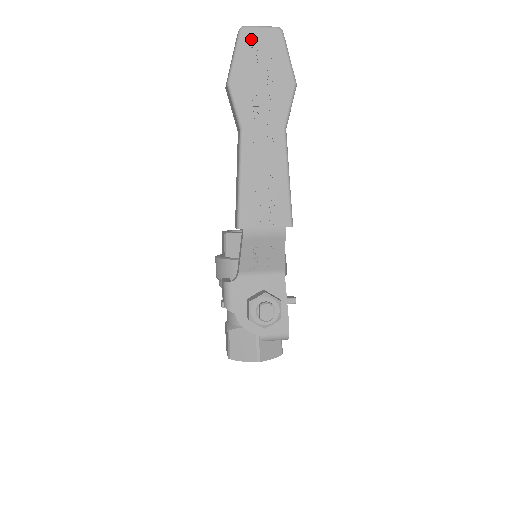
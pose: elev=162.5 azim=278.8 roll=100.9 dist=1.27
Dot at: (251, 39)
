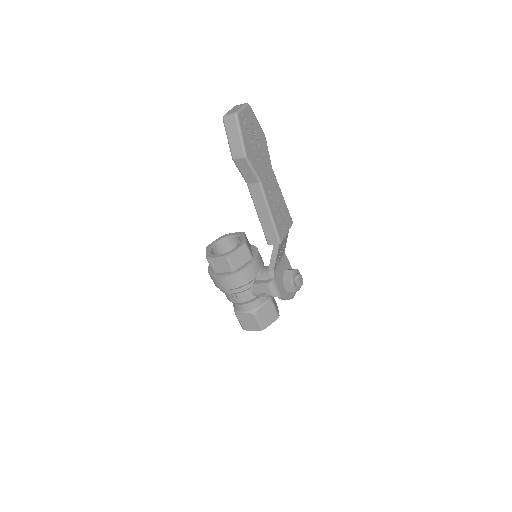
Dot at: (243, 120)
